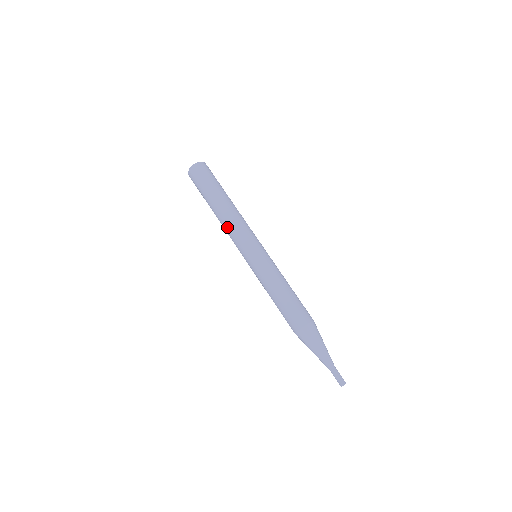
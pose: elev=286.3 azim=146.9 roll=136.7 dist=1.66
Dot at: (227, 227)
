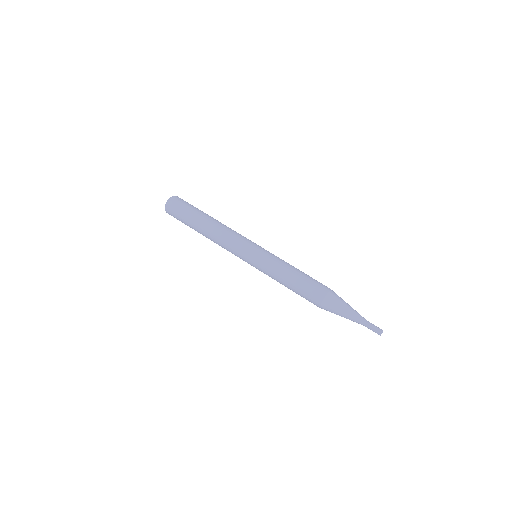
Dot at: (224, 233)
